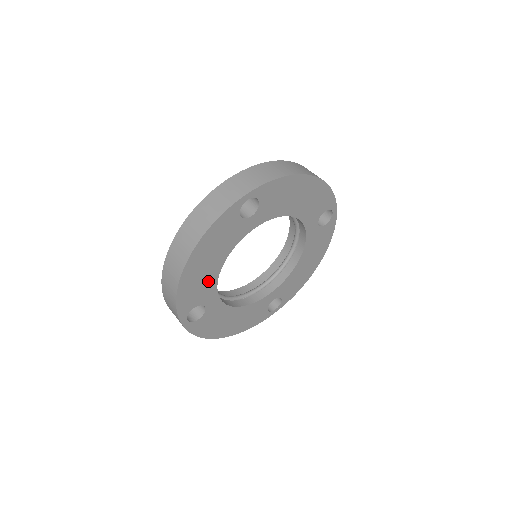
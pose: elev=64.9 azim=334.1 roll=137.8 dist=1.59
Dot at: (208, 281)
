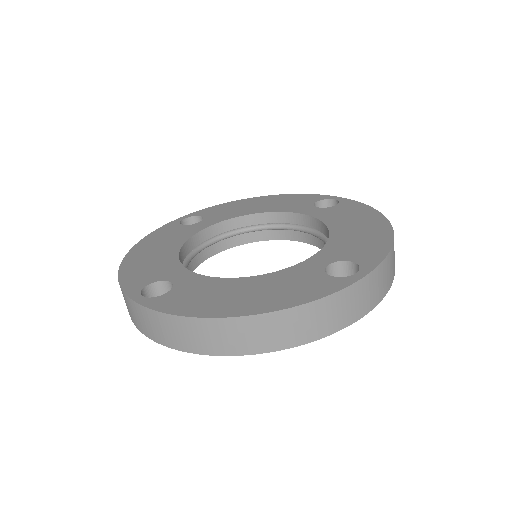
Dot at: occluded
